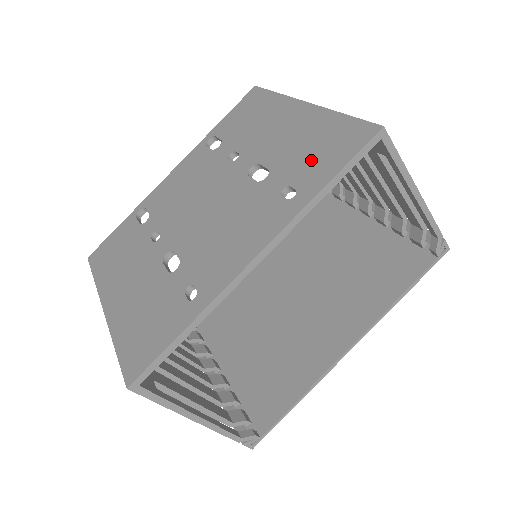
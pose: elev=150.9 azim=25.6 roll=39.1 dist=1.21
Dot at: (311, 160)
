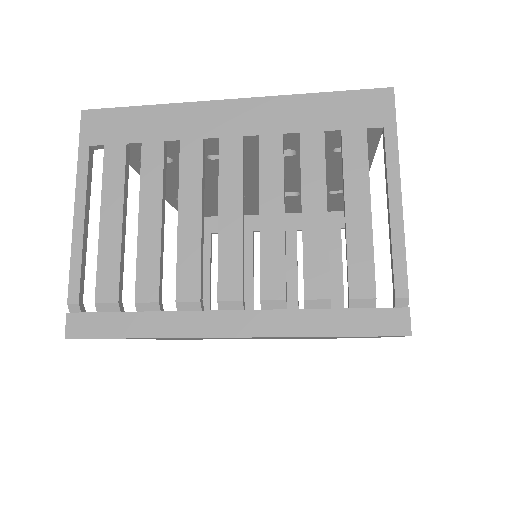
Dot at: occluded
